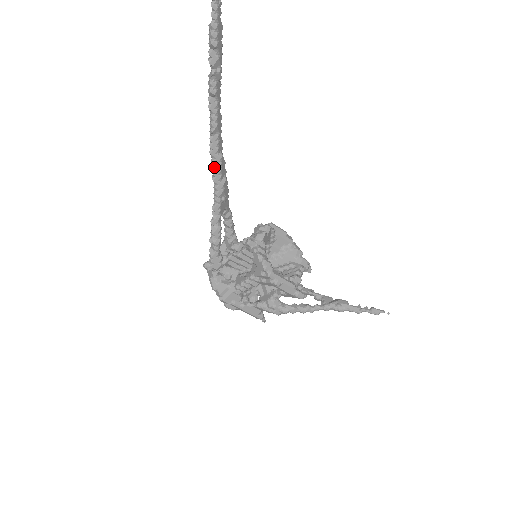
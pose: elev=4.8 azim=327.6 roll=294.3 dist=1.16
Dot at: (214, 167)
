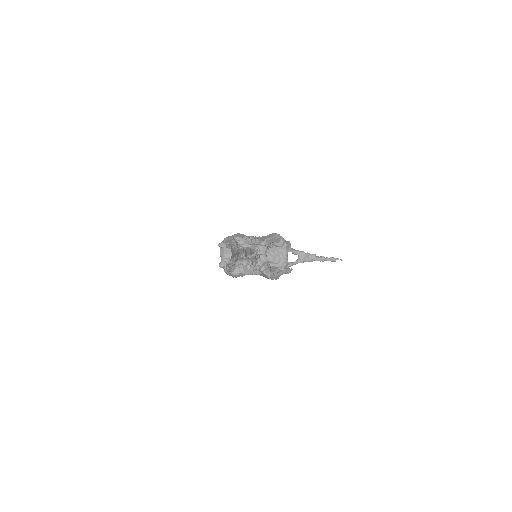
Dot at: occluded
